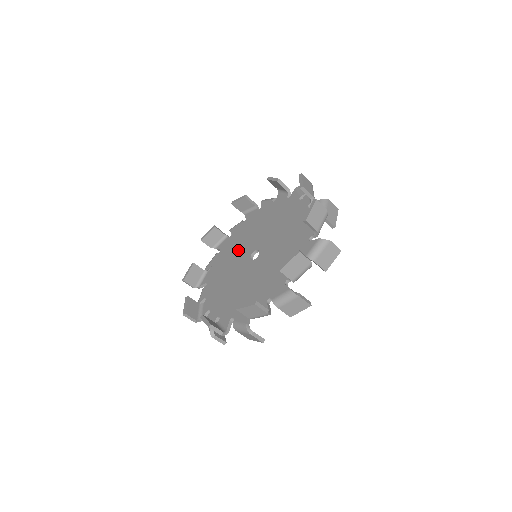
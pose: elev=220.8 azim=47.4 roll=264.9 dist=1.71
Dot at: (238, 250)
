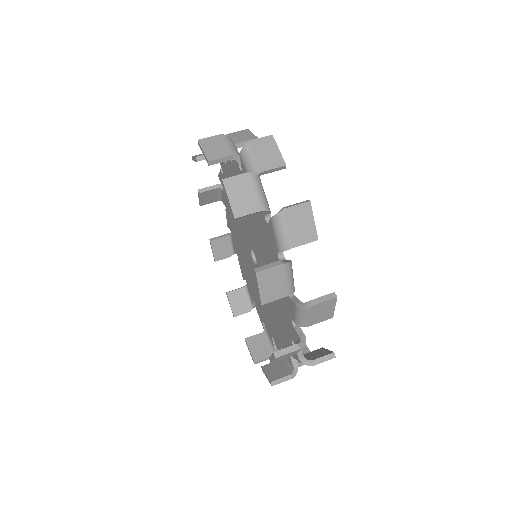
Dot at: (252, 277)
